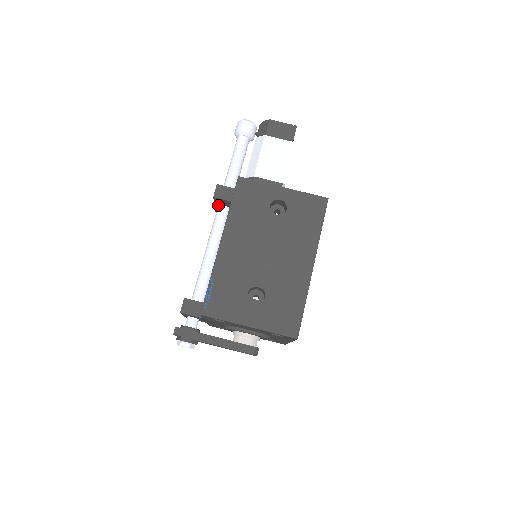
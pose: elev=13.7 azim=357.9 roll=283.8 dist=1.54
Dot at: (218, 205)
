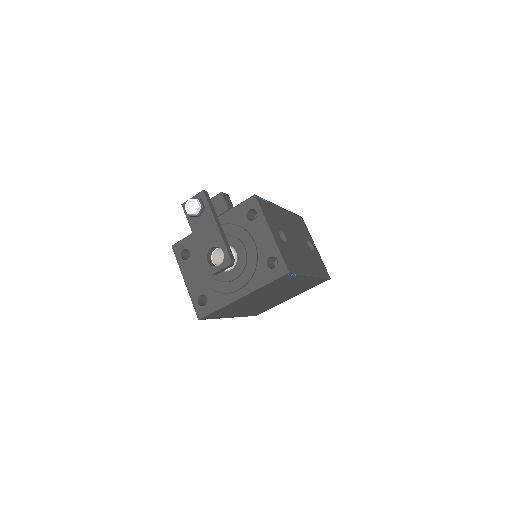
Dot at: occluded
